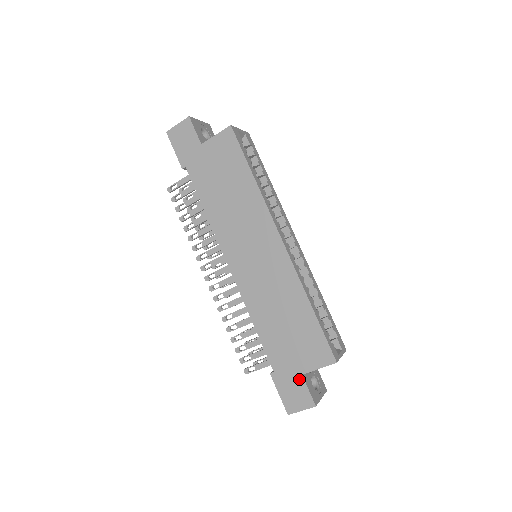
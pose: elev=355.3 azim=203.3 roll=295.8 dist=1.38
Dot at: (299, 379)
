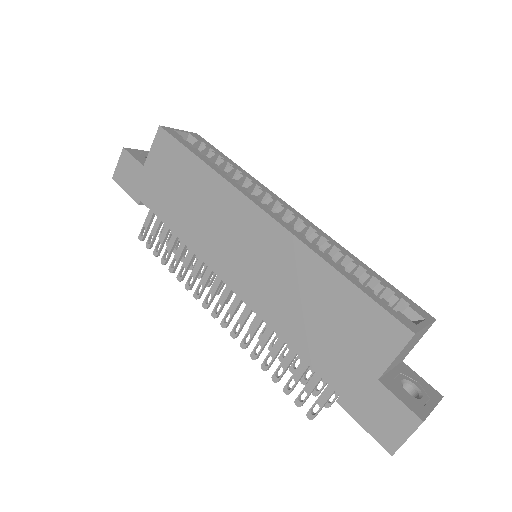
Dot at: (377, 389)
